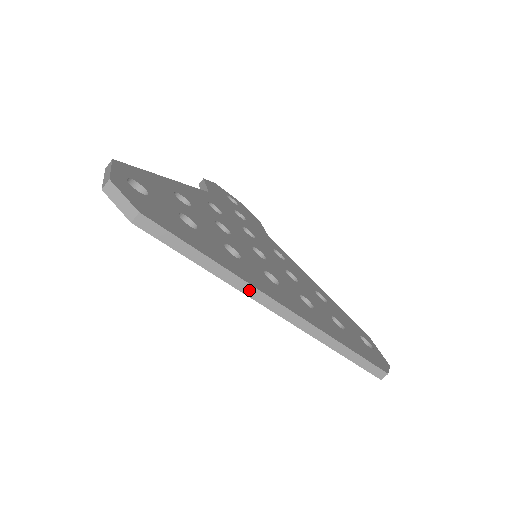
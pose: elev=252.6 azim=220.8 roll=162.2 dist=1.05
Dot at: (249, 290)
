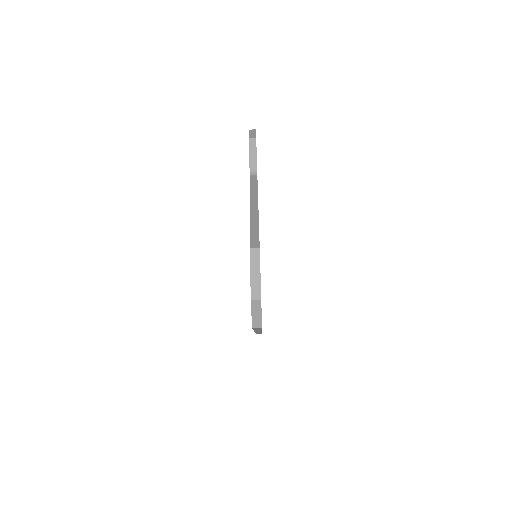
Dot at: occluded
